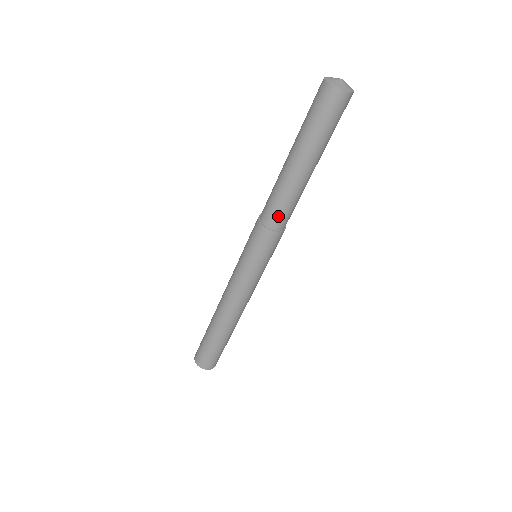
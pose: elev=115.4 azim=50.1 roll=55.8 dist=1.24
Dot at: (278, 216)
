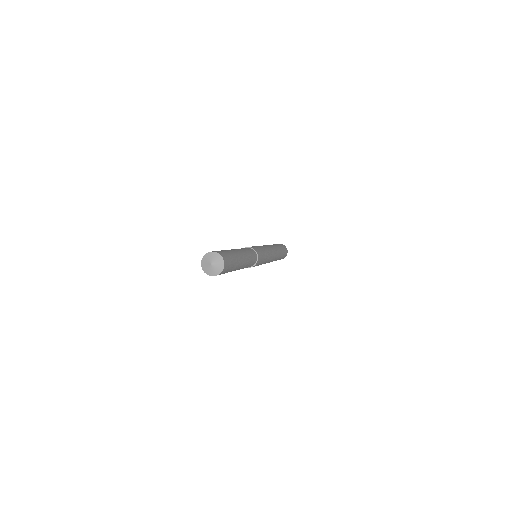
Dot at: occluded
